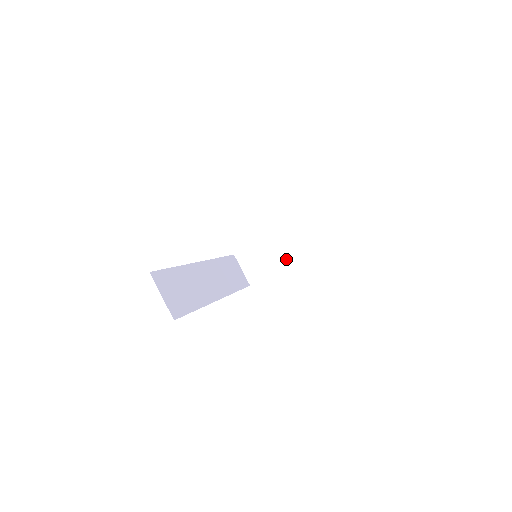
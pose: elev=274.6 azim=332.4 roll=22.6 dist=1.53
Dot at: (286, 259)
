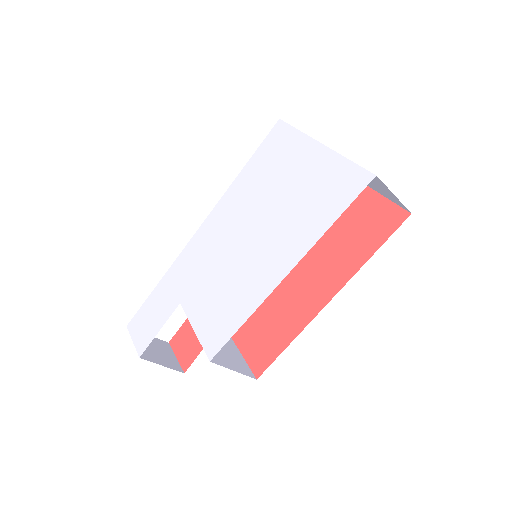
Dot at: occluded
